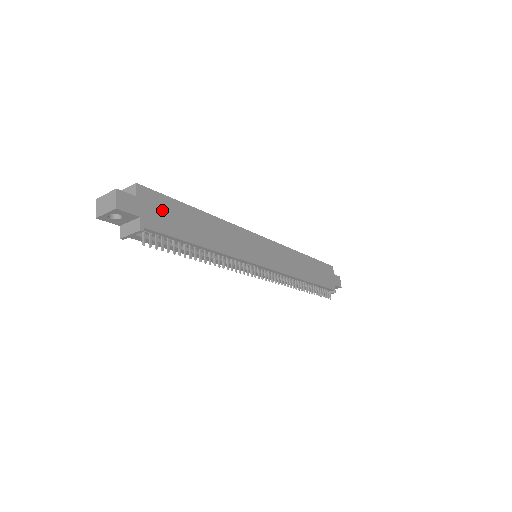
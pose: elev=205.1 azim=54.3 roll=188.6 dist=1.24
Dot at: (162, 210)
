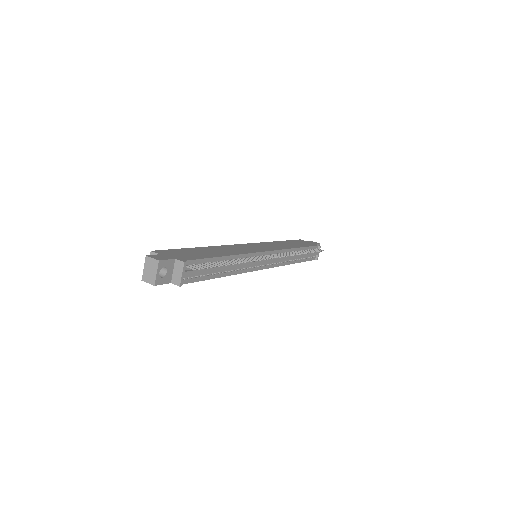
Dot at: (180, 254)
